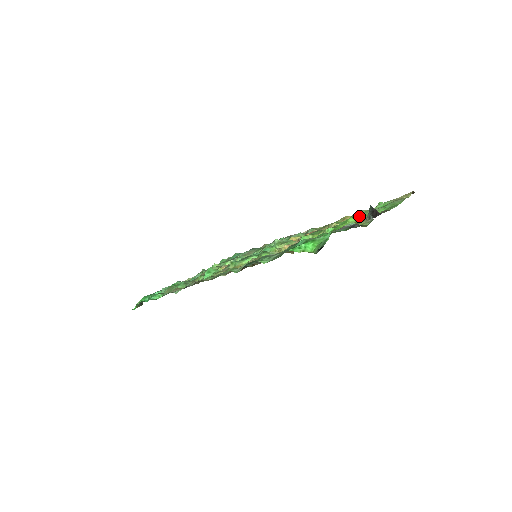
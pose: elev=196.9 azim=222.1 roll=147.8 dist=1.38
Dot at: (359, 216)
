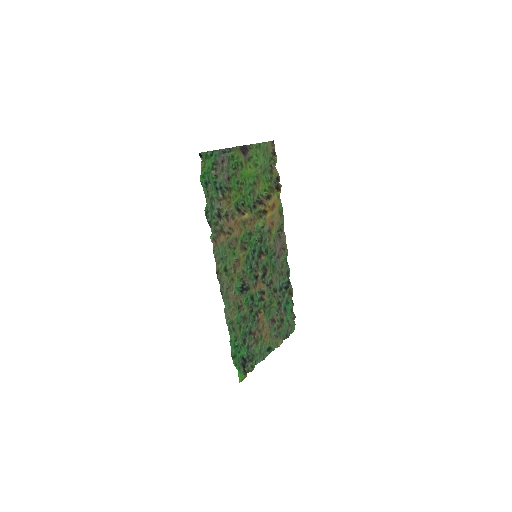
Dot at: (260, 172)
